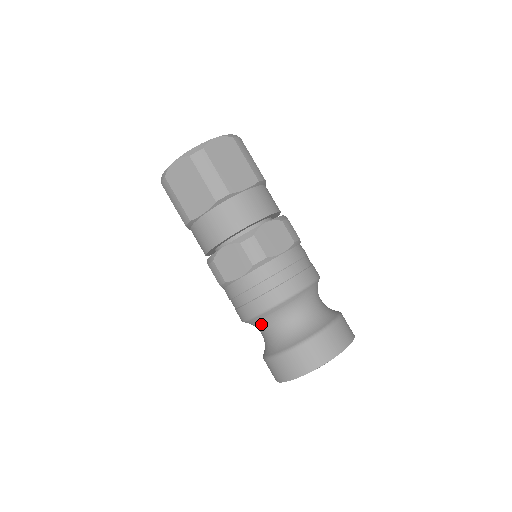
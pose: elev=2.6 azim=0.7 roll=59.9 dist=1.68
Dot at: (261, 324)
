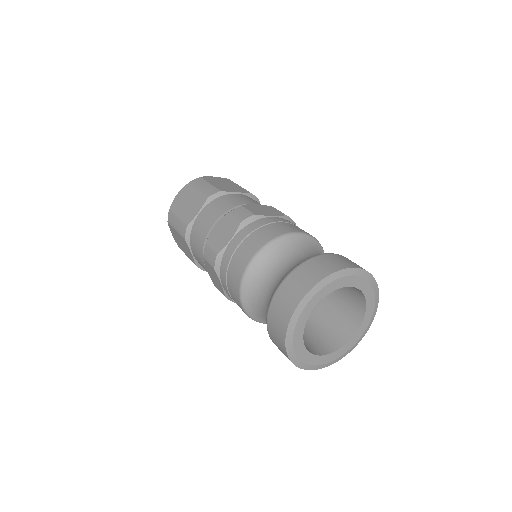
Dot at: (257, 282)
